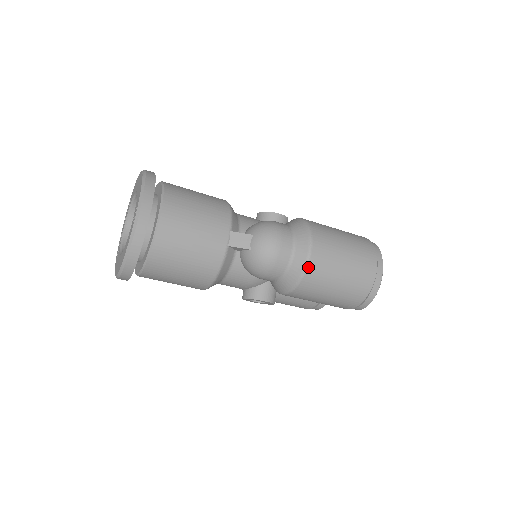
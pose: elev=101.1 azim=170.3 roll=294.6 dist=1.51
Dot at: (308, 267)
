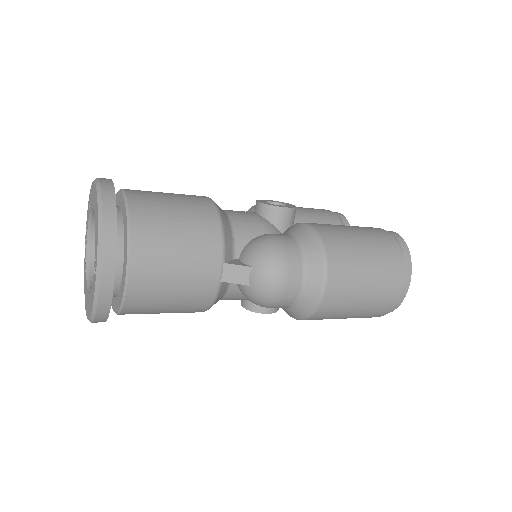
Dot at: (321, 305)
